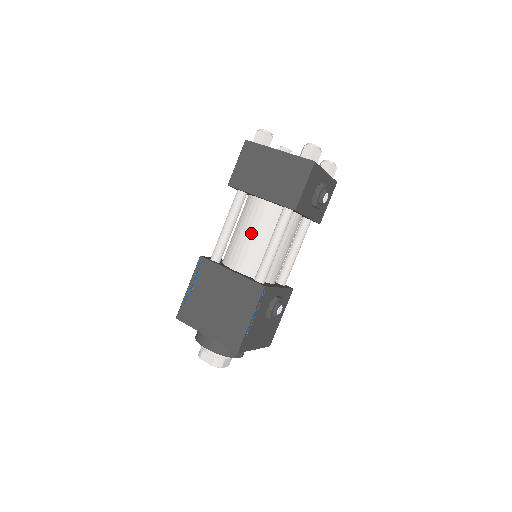
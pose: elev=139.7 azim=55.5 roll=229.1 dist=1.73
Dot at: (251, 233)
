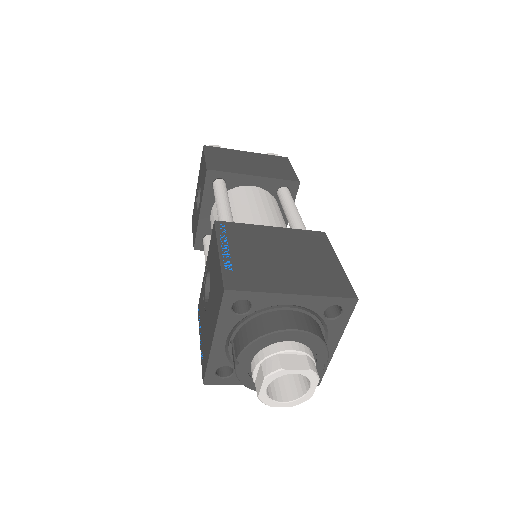
Dot at: (260, 207)
